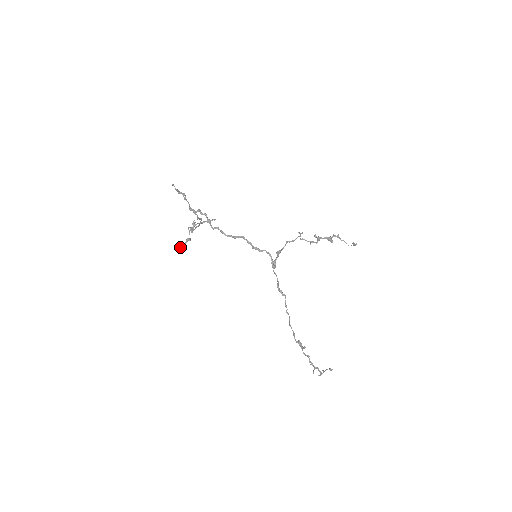
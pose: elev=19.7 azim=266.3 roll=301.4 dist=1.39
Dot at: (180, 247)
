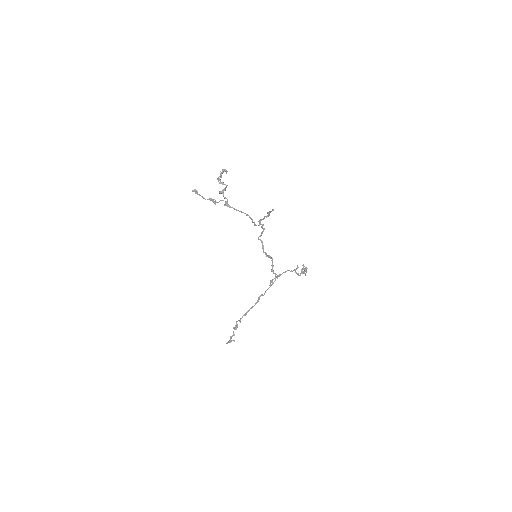
Dot at: (197, 193)
